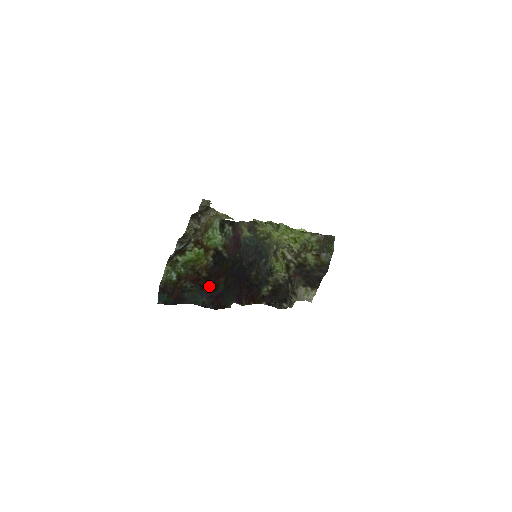
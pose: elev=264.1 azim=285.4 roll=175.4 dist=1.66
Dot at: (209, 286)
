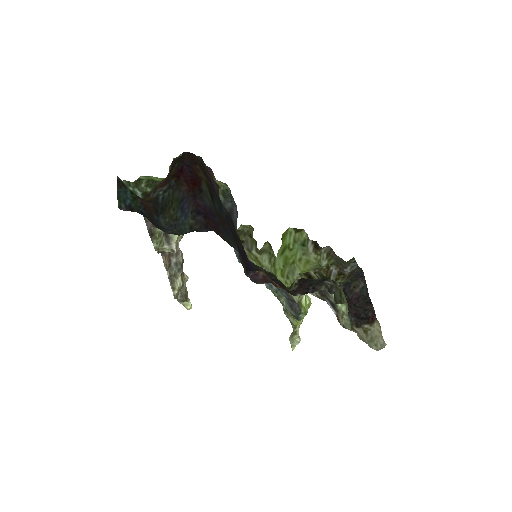
Dot at: (185, 169)
